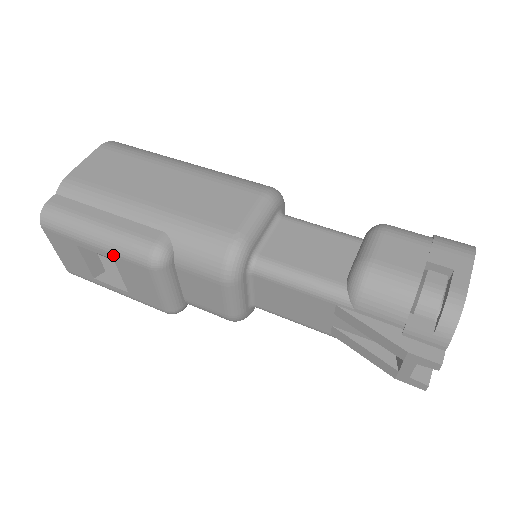
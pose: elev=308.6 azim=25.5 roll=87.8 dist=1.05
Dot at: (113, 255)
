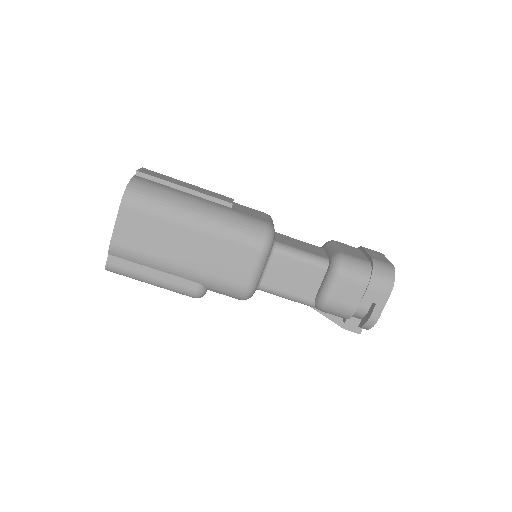
Dot at: occluded
